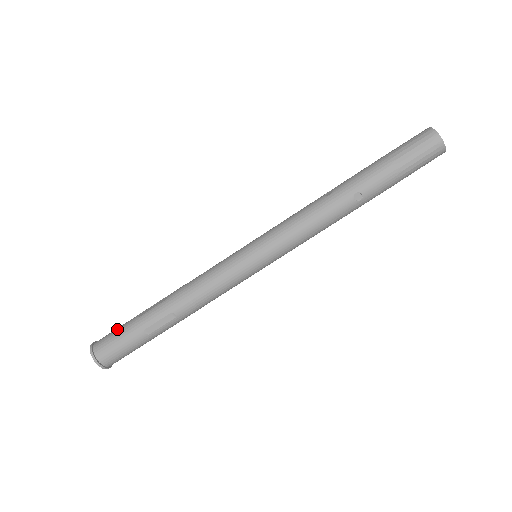
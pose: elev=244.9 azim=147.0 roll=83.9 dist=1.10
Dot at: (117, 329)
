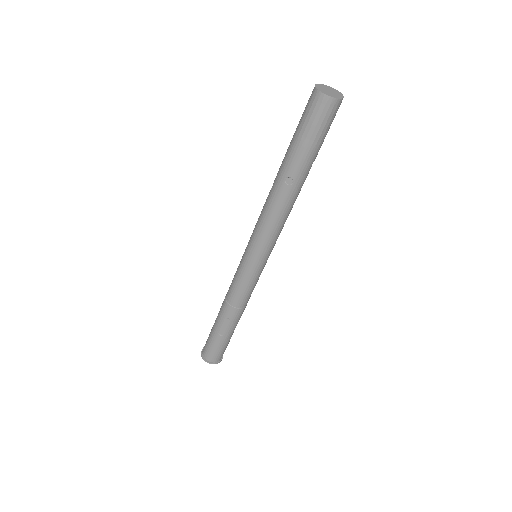
Dot at: occluded
